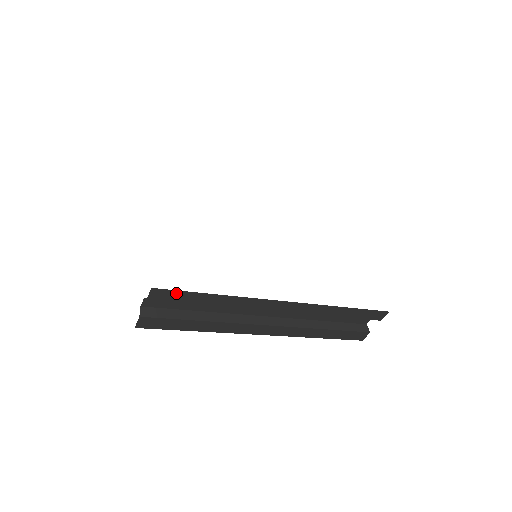
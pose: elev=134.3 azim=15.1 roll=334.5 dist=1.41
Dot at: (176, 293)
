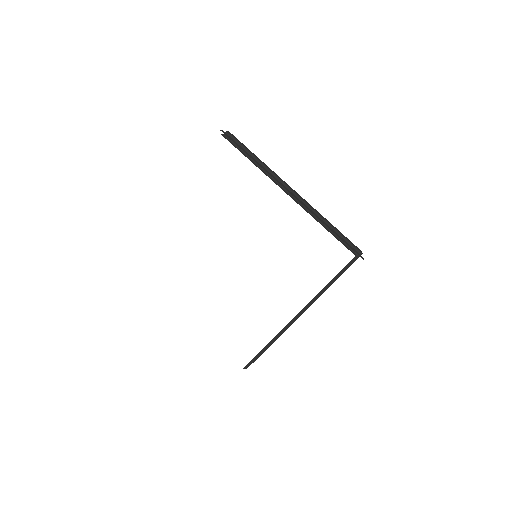
Dot at: occluded
